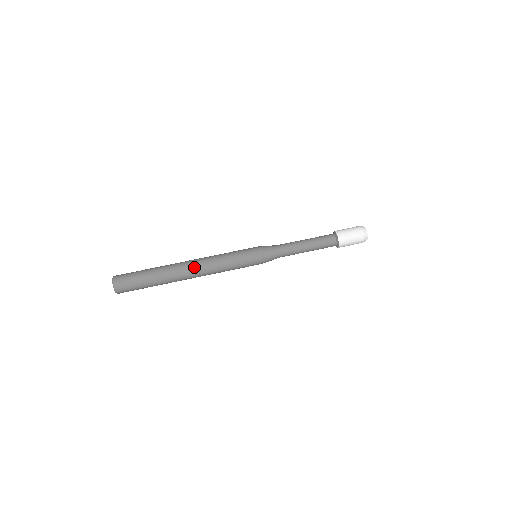
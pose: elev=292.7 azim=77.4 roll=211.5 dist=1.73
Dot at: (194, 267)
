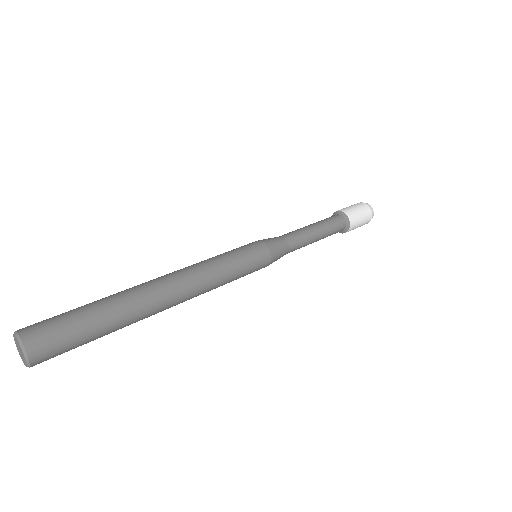
Dot at: (170, 276)
